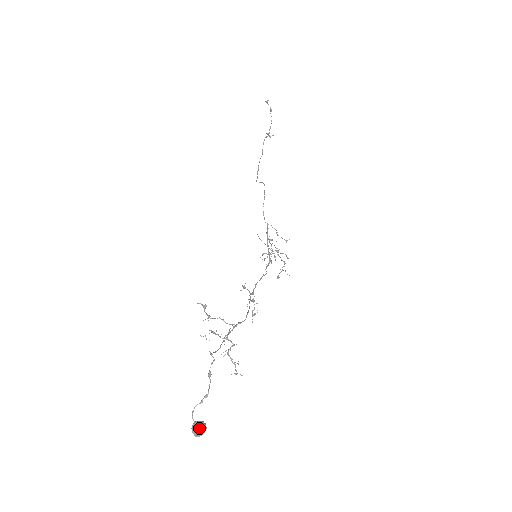
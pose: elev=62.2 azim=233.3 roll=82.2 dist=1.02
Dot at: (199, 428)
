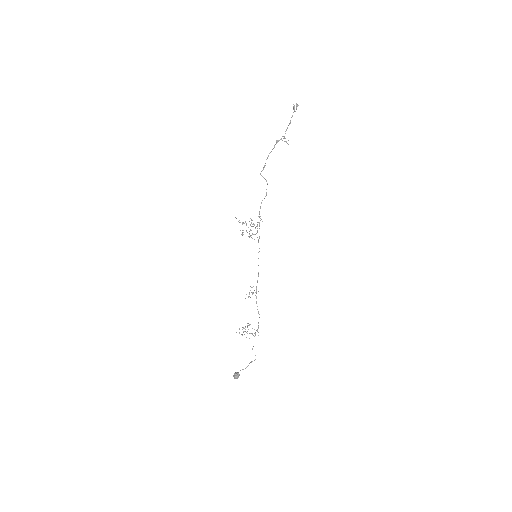
Dot at: occluded
